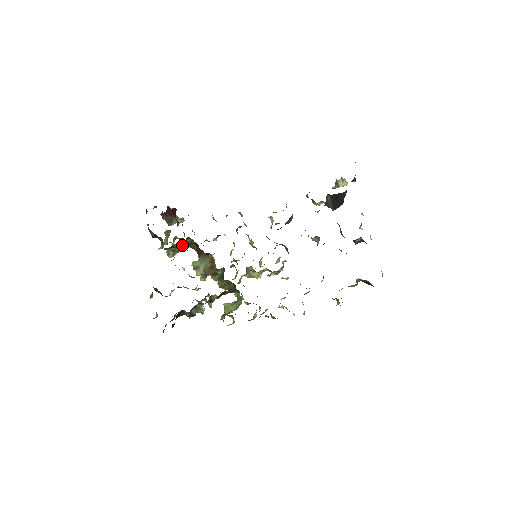
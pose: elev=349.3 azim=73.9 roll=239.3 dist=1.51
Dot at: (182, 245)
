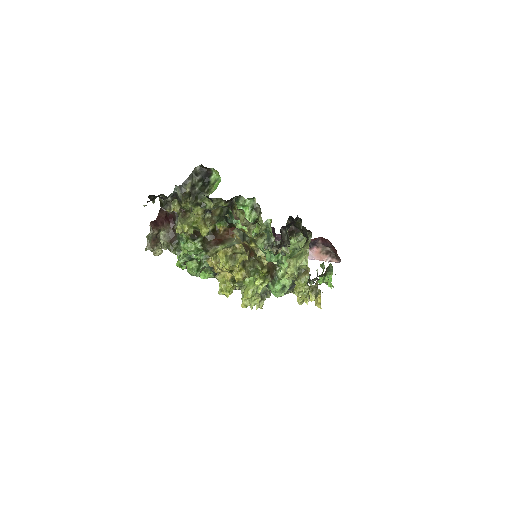
Dot at: (215, 211)
